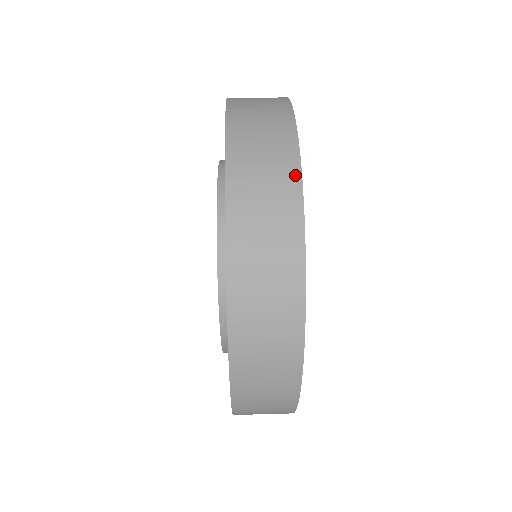
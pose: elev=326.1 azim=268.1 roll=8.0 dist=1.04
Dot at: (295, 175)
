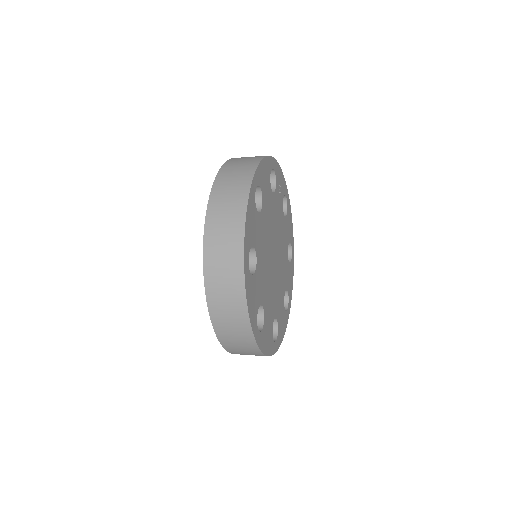
Dot at: occluded
